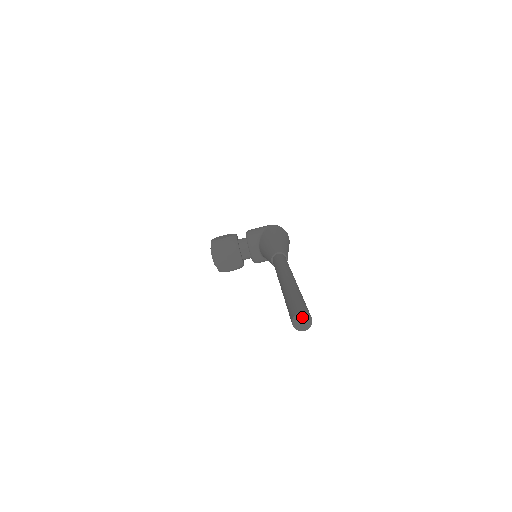
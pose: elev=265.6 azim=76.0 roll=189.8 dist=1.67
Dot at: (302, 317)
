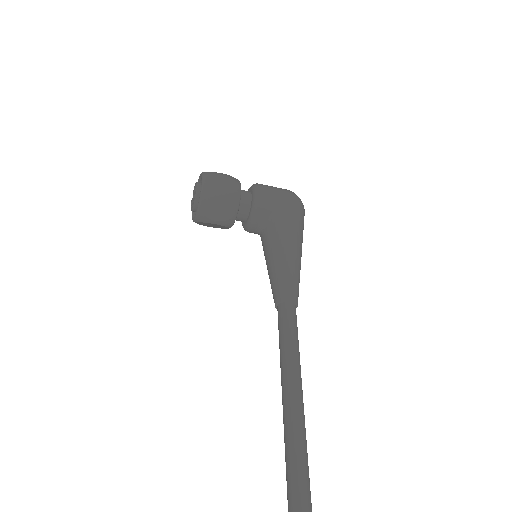
Dot at: out of frame
